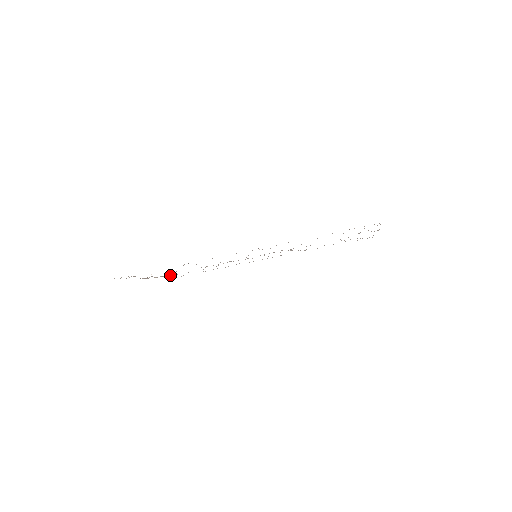
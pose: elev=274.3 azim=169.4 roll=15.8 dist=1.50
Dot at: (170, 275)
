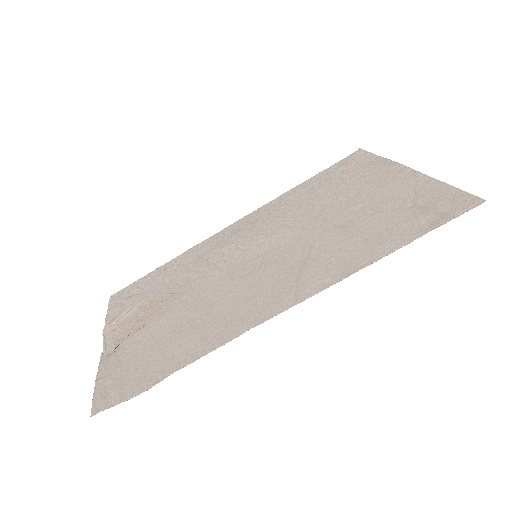
Dot at: (124, 313)
